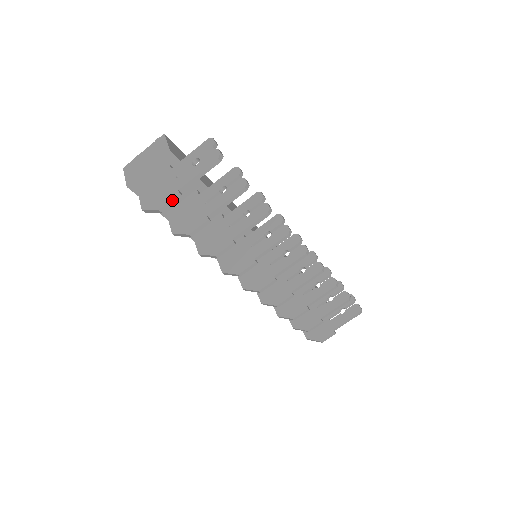
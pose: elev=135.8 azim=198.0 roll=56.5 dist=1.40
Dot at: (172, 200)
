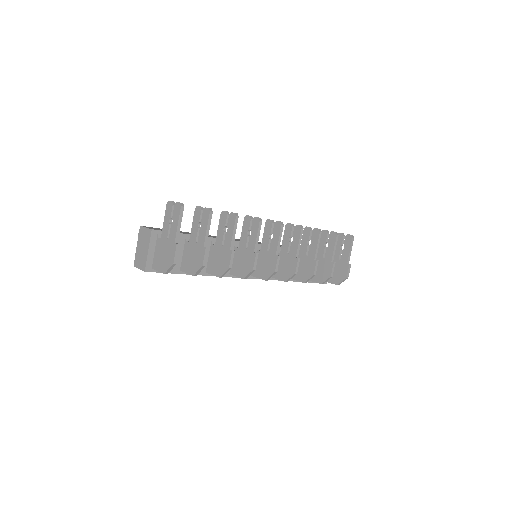
Dot at: (176, 251)
